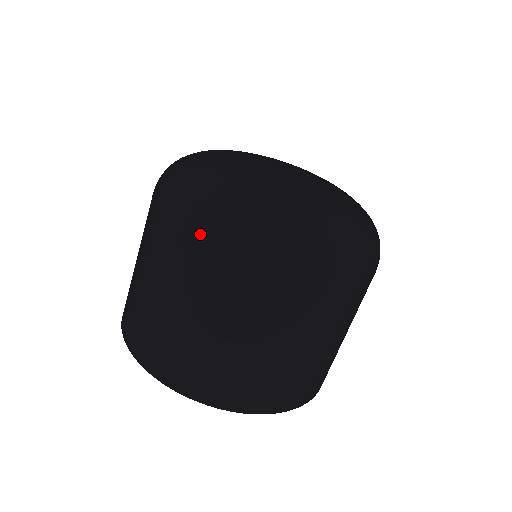
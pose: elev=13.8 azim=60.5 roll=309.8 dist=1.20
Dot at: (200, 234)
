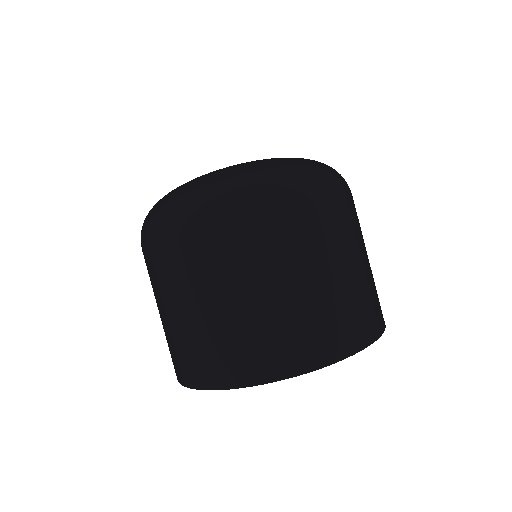
Dot at: (229, 216)
